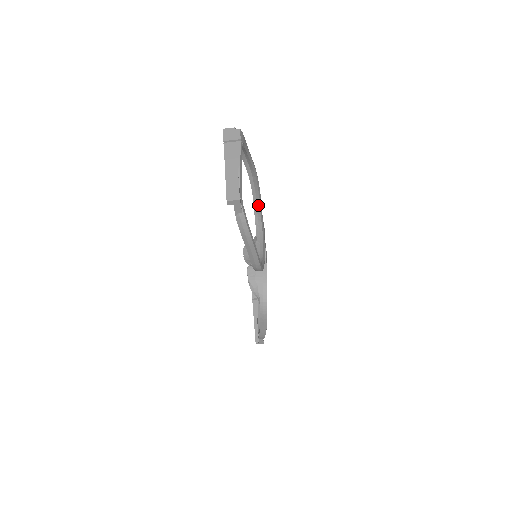
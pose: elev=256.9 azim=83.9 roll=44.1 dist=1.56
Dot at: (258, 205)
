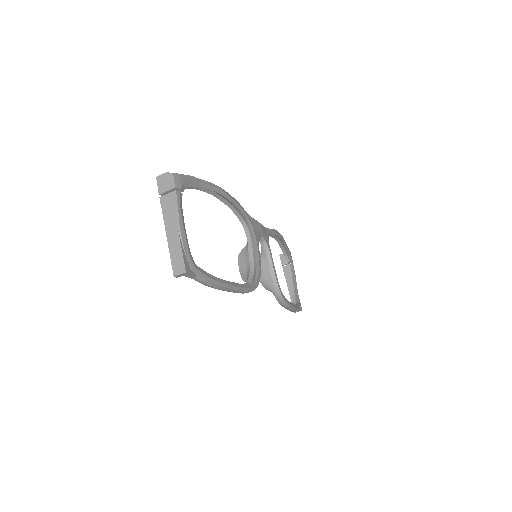
Dot at: (238, 211)
